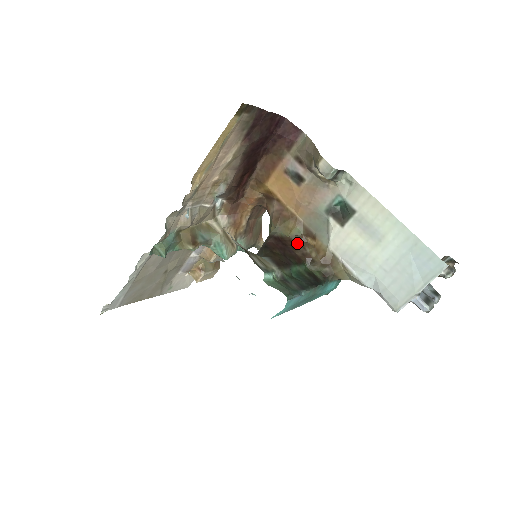
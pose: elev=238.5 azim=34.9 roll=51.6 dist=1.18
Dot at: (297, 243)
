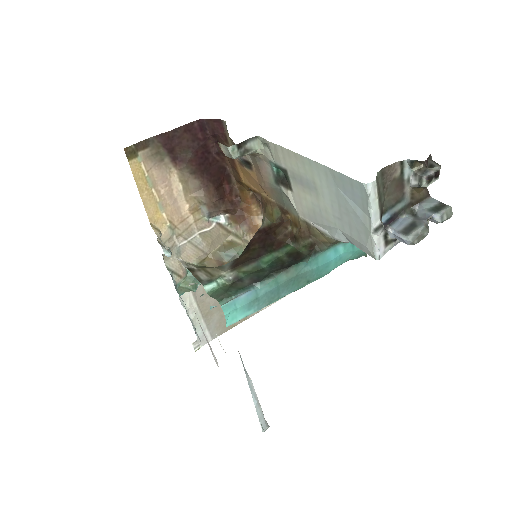
Dot at: (280, 226)
